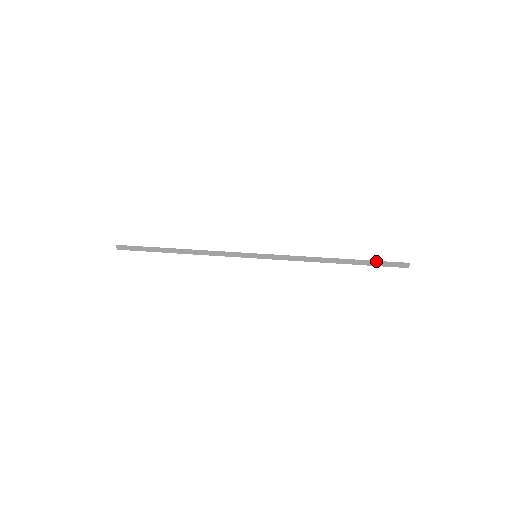
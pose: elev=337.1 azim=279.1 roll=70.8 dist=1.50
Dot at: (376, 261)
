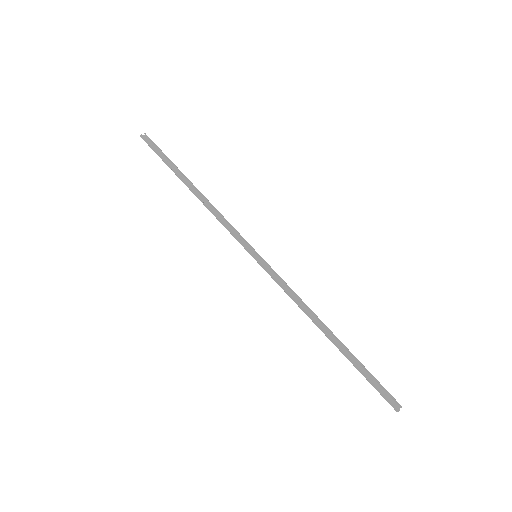
Dot at: (364, 376)
